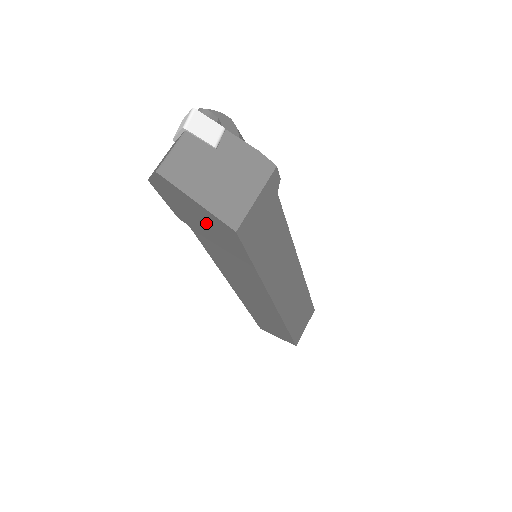
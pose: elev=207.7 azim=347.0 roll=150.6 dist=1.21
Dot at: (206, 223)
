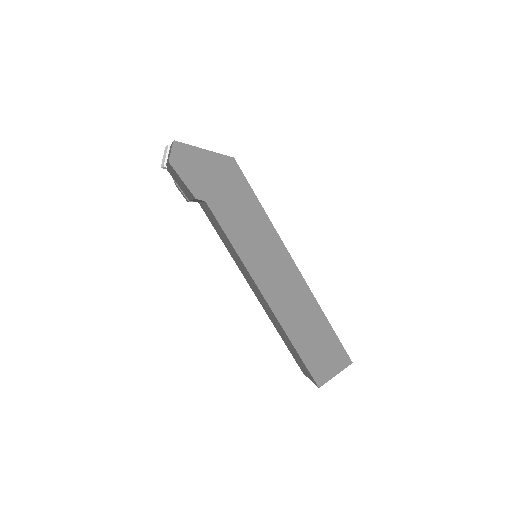
Dot at: (215, 175)
